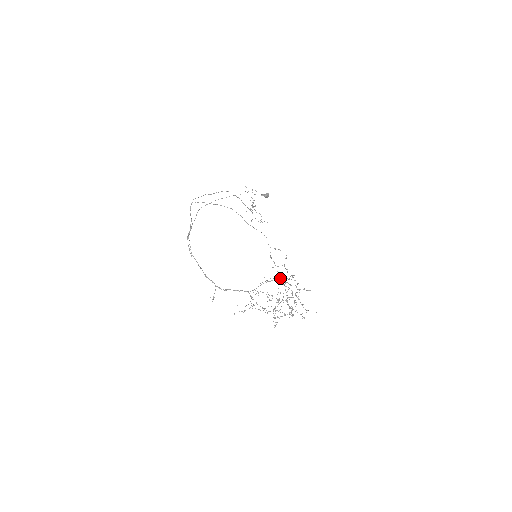
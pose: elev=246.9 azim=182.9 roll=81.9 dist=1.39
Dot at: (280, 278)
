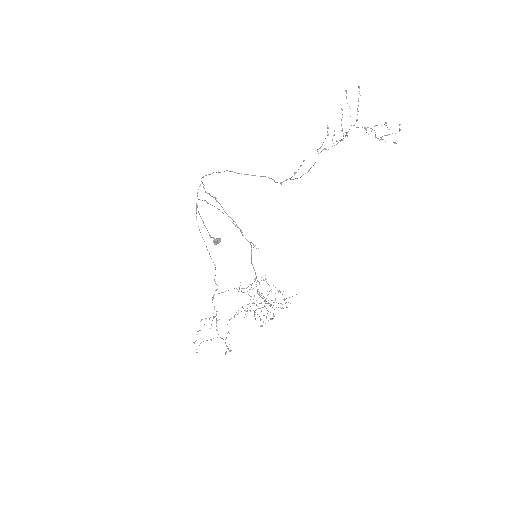
Dot at: (216, 318)
